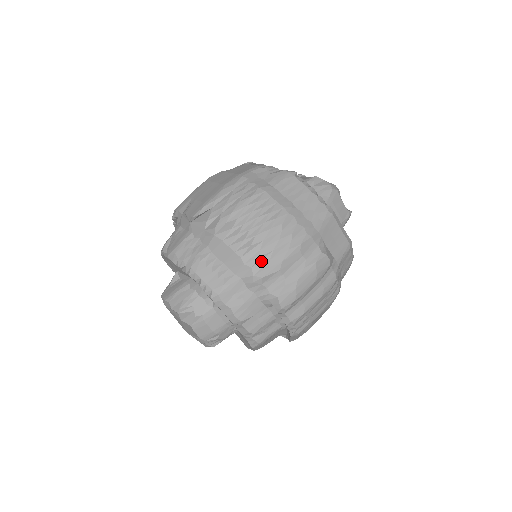
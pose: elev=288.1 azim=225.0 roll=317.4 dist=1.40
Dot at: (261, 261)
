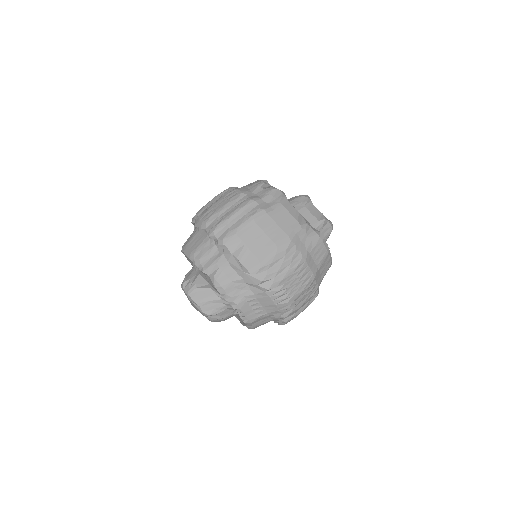
Dot at: (288, 309)
